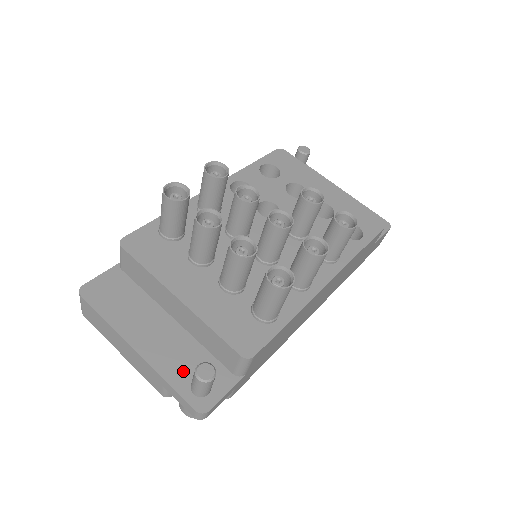
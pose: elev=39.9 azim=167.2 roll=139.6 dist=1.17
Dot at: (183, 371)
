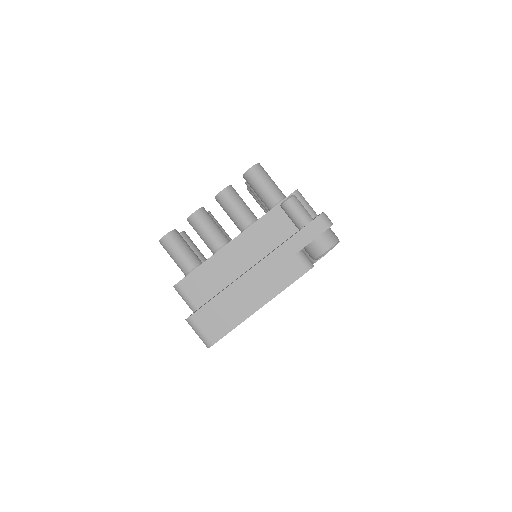
Dot at: occluded
